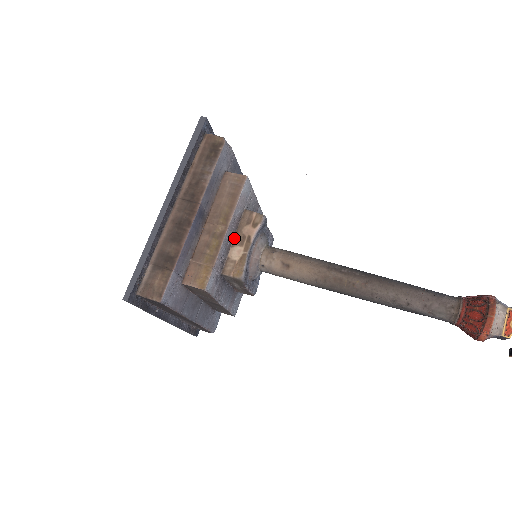
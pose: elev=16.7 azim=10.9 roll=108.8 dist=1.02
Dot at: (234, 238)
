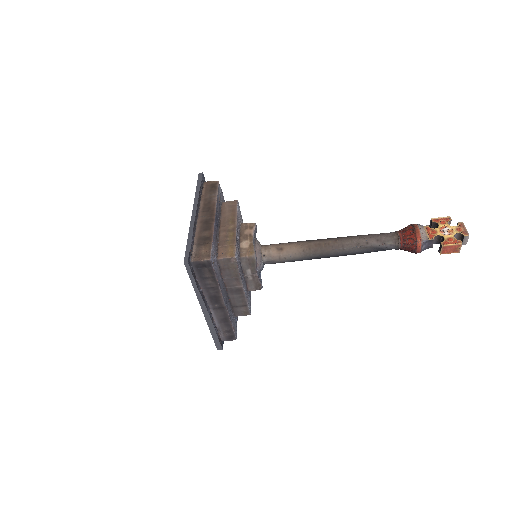
Dot at: (240, 238)
